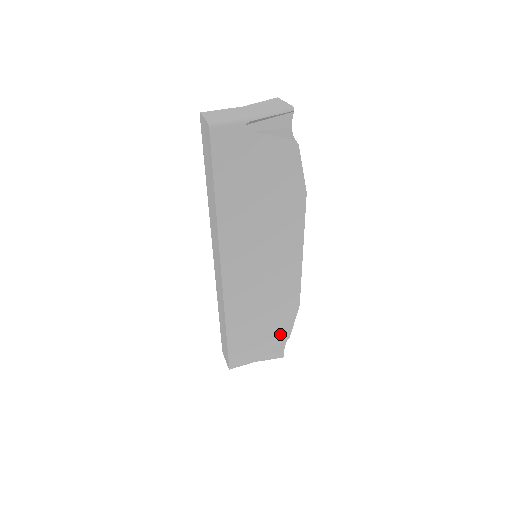
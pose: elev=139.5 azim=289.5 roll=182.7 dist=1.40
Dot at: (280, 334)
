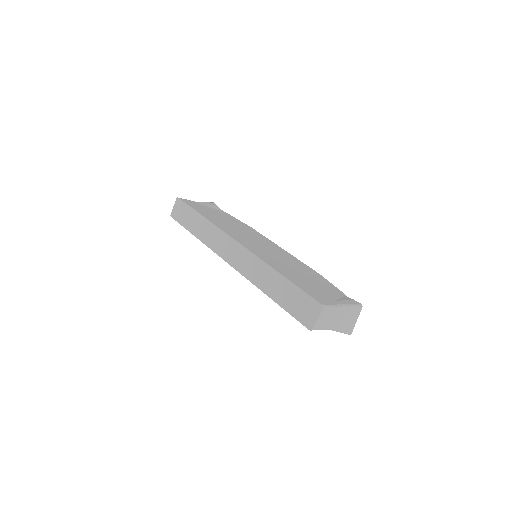
Dot at: (332, 290)
